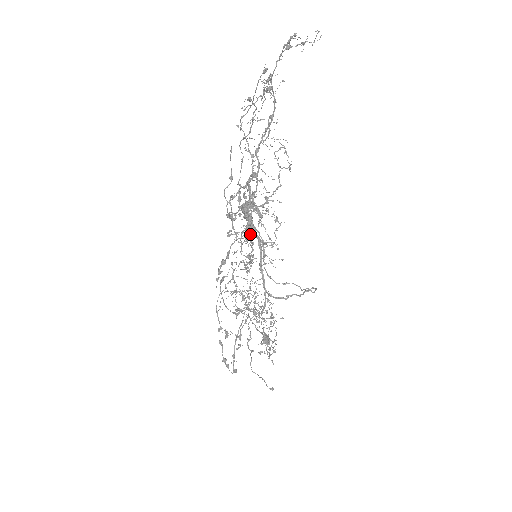
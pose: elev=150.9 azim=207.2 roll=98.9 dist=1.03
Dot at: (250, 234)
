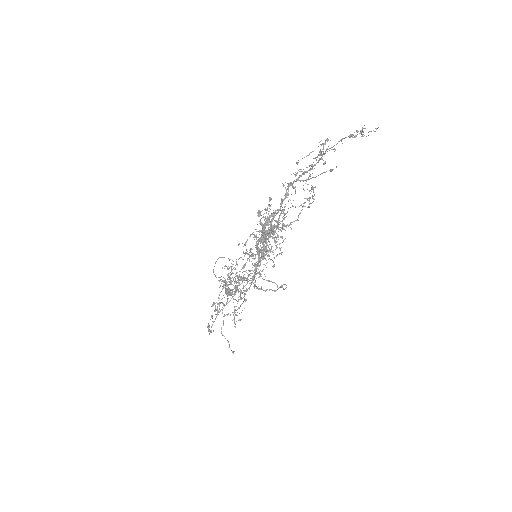
Dot at: occluded
